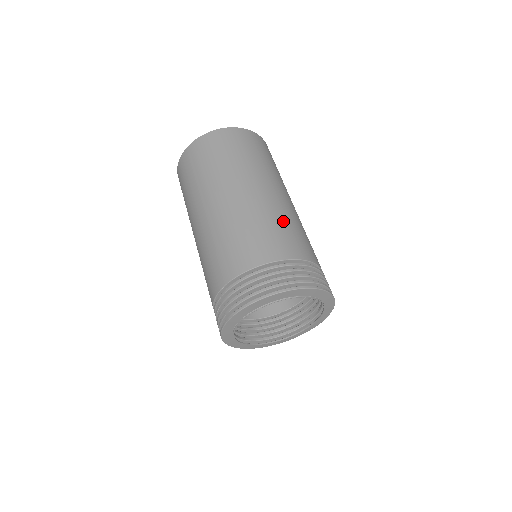
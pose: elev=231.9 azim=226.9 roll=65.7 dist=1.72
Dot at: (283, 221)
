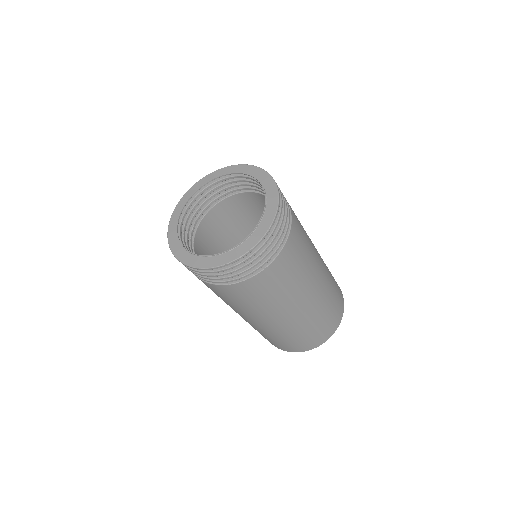
Dot at: occluded
